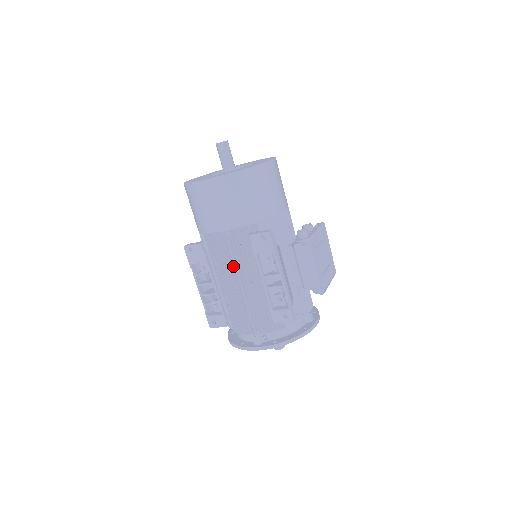
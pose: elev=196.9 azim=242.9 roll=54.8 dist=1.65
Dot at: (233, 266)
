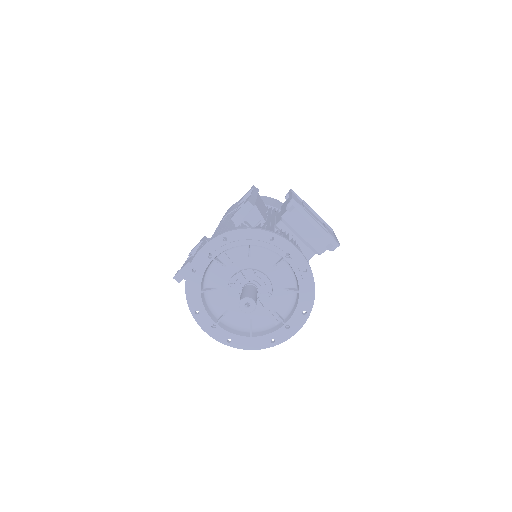
Dot at: occluded
